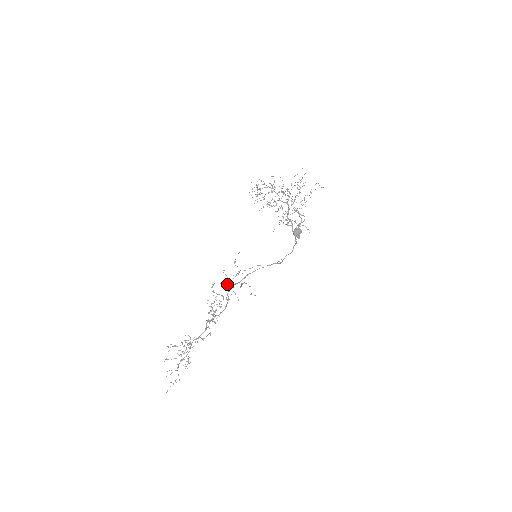
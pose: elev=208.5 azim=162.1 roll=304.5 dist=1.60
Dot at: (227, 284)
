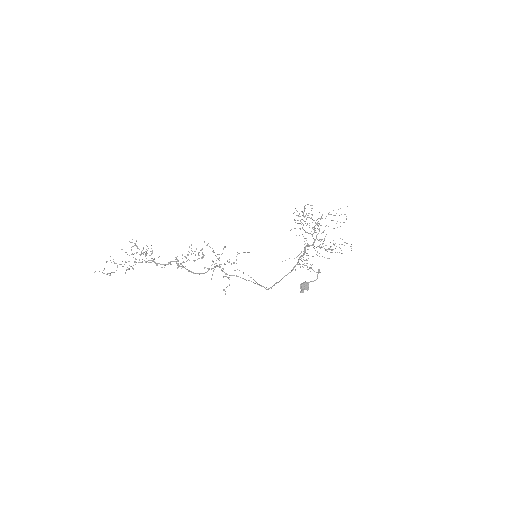
Dot at: occluded
